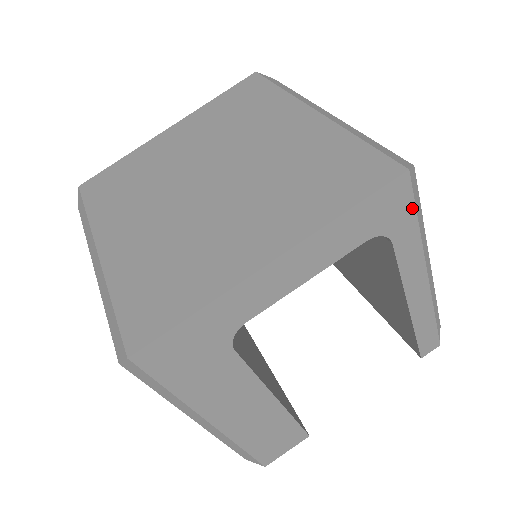
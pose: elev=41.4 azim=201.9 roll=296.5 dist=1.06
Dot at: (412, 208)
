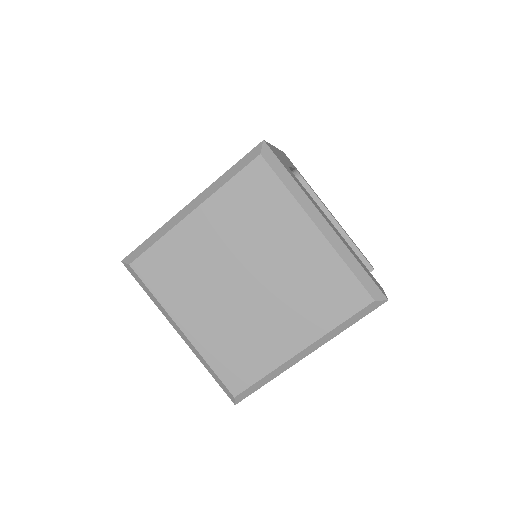
Dot at: occluded
